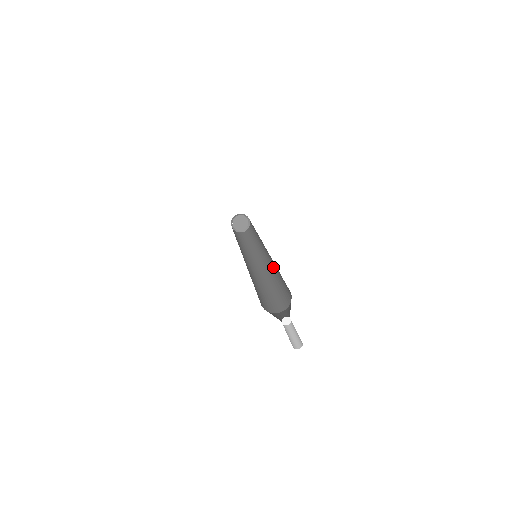
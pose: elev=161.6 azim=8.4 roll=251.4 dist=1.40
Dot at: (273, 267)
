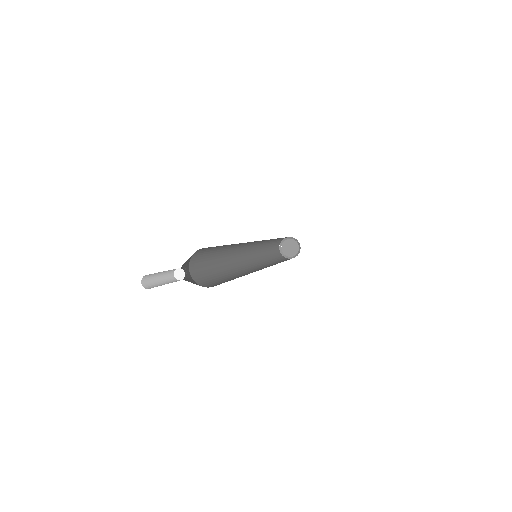
Dot at: occluded
